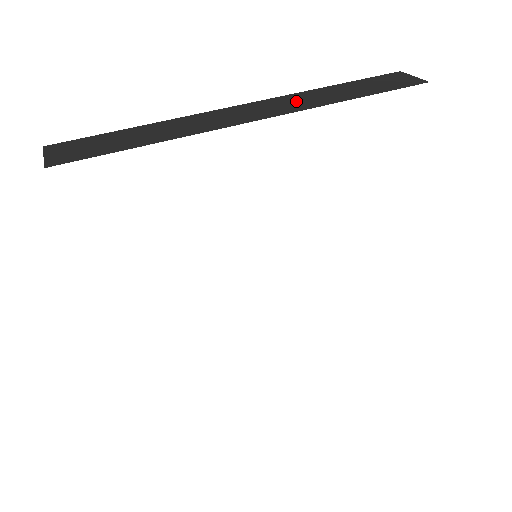
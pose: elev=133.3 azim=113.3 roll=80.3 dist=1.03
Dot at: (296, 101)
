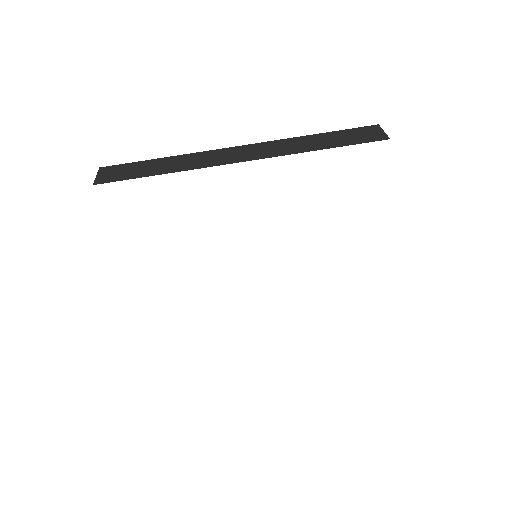
Dot at: (277, 147)
